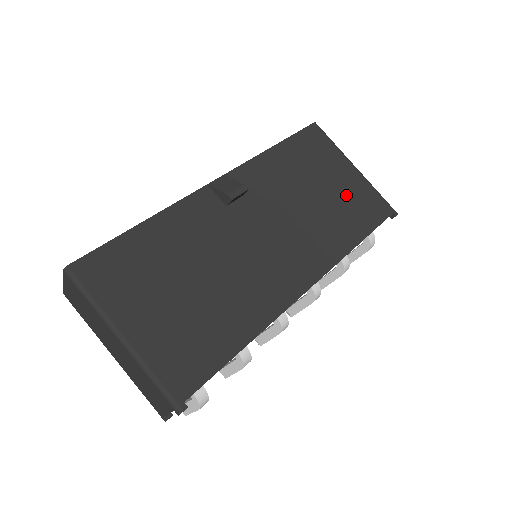
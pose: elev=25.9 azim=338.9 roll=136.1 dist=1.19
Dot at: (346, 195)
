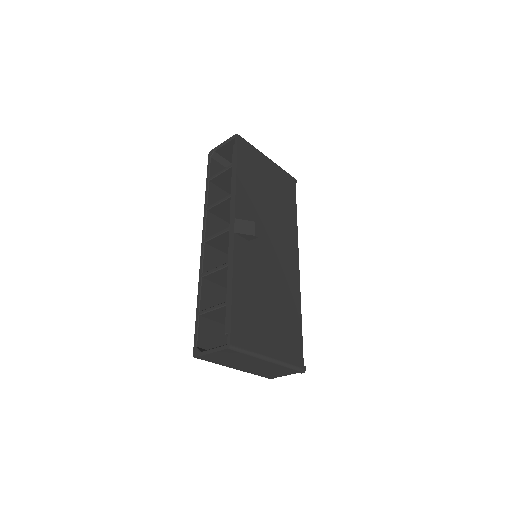
Dot at: (277, 185)
